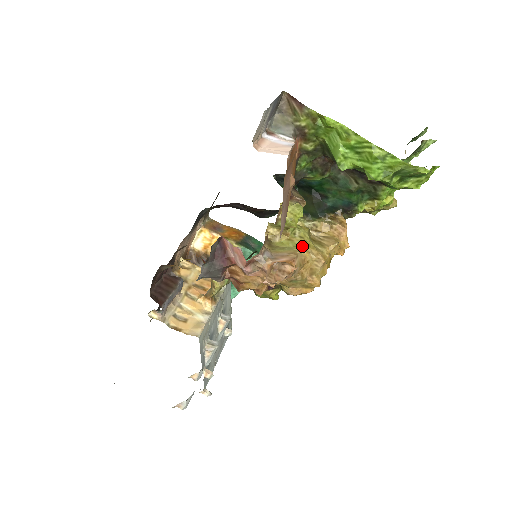
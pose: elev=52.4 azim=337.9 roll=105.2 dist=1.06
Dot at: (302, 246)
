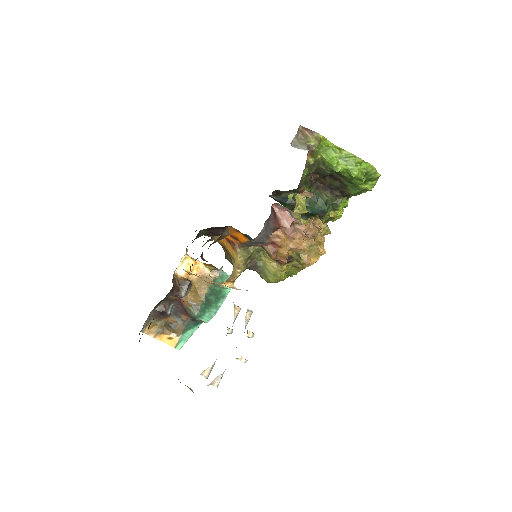
Dot at: occluded
